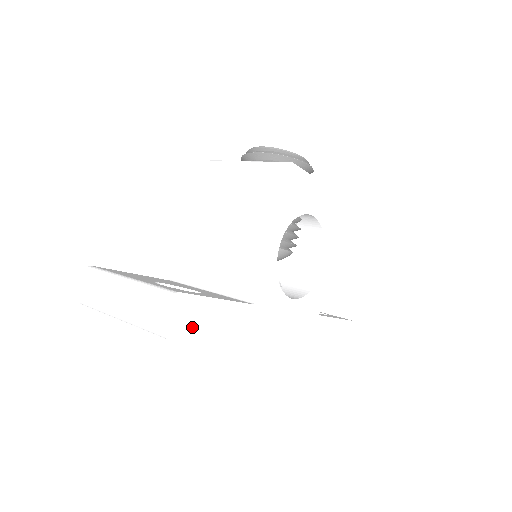
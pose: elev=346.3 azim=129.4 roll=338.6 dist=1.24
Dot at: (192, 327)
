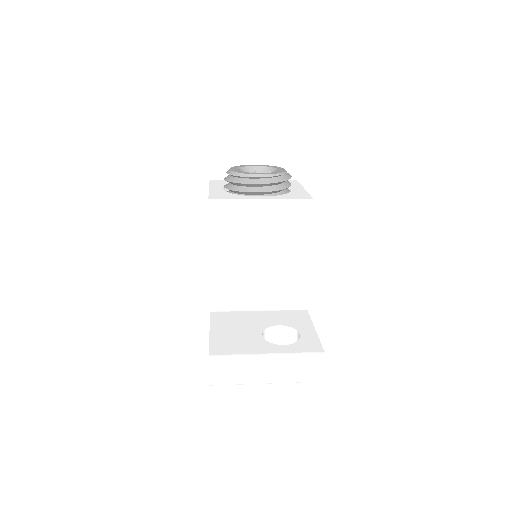
Dot at: occluded
